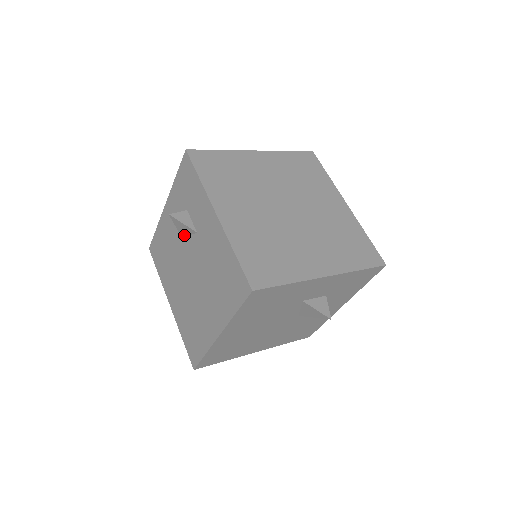
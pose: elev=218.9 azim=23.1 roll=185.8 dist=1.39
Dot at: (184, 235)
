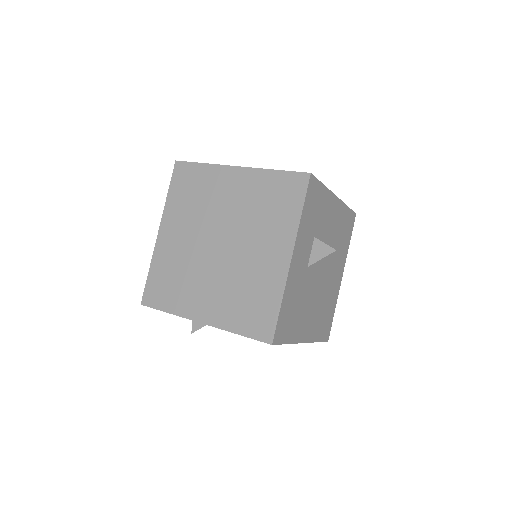
Dot at: occluded
